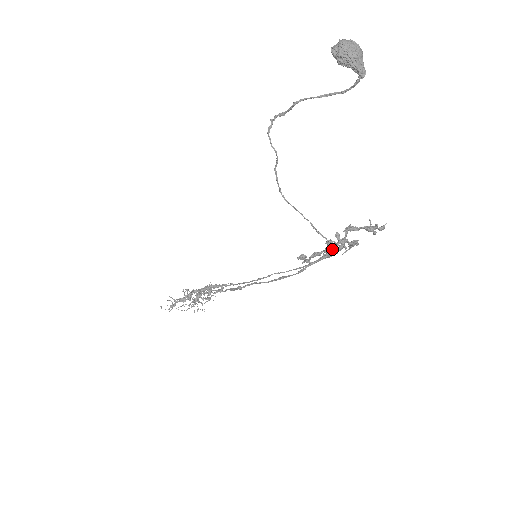
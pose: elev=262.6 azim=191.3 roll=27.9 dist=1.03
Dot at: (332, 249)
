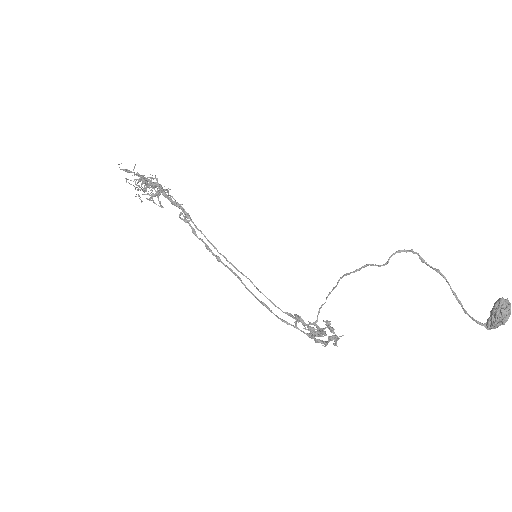
Dot at: (316, 334)
